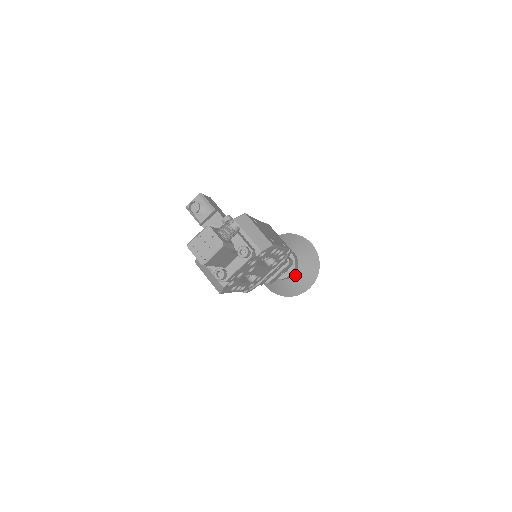
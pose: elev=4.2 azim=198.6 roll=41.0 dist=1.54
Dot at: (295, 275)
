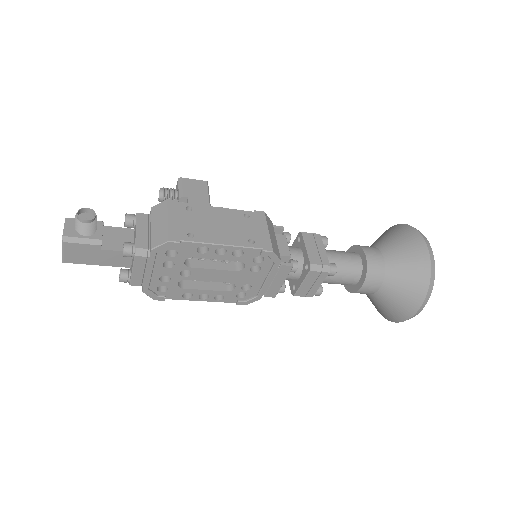
Dot at: (382, 289)
